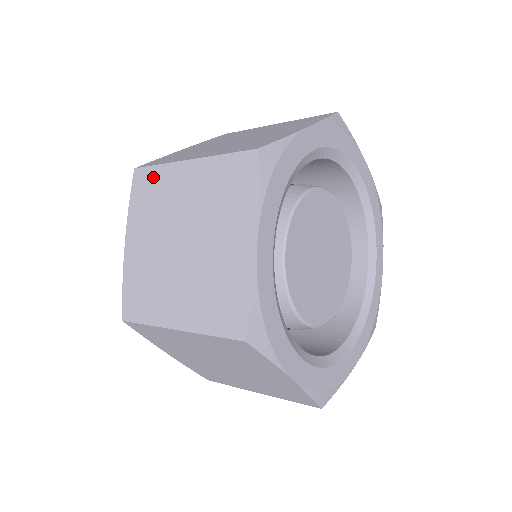
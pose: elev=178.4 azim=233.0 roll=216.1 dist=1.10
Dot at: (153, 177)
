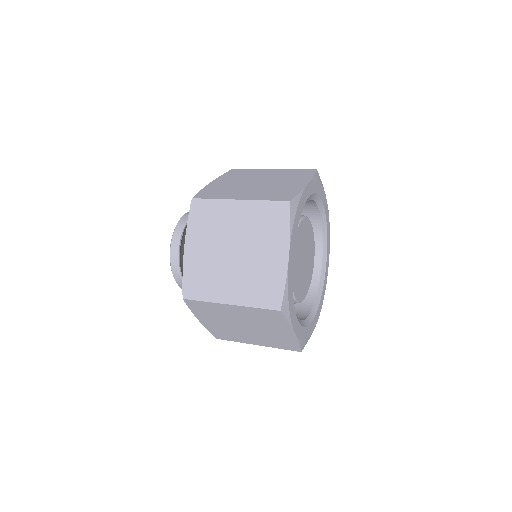
Dot at: (209, 206)
